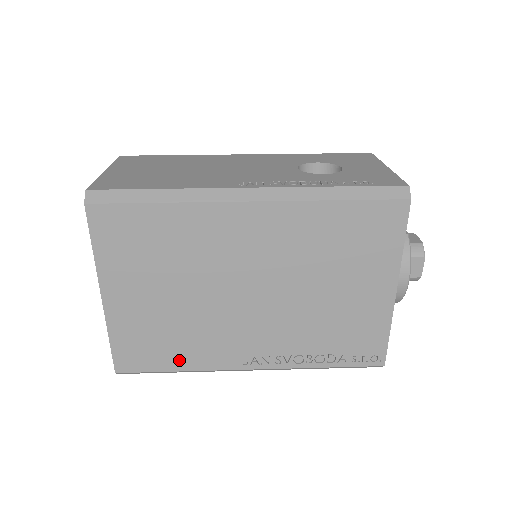
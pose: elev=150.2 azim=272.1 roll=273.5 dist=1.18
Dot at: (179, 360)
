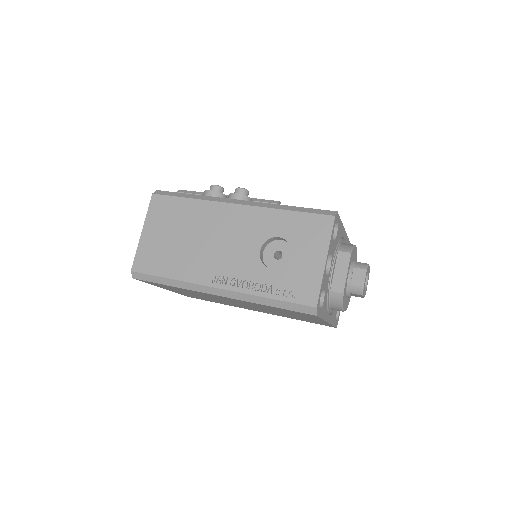
Dot at: (217, 302)
